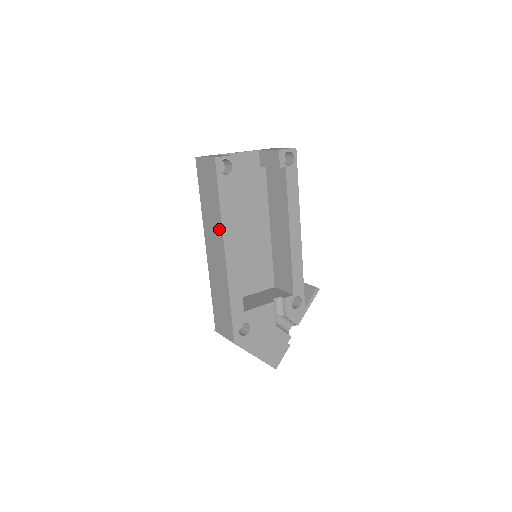
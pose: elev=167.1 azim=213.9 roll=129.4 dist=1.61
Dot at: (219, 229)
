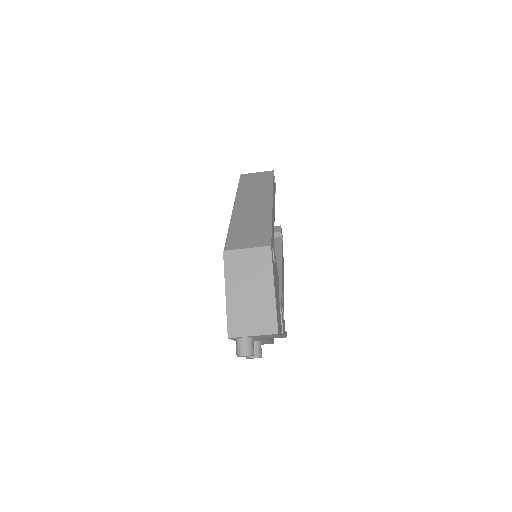
Dot at: (267, 192)
